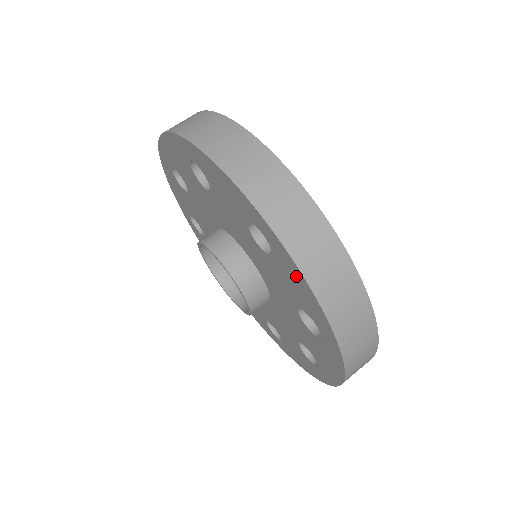
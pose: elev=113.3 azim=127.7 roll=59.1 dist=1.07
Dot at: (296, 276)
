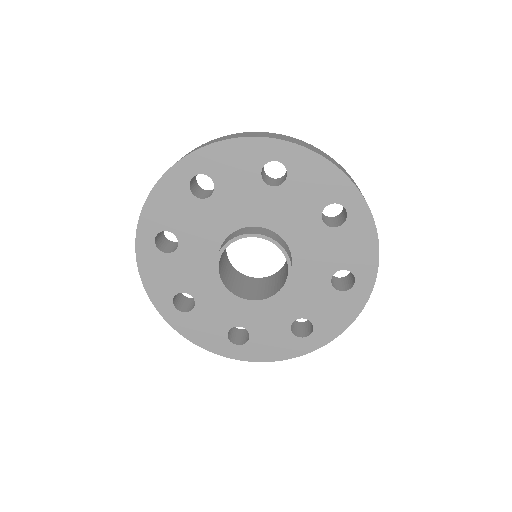
Dot at: (313, 165)
